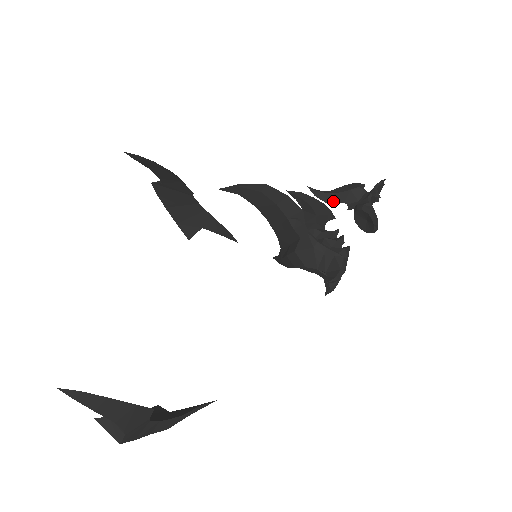
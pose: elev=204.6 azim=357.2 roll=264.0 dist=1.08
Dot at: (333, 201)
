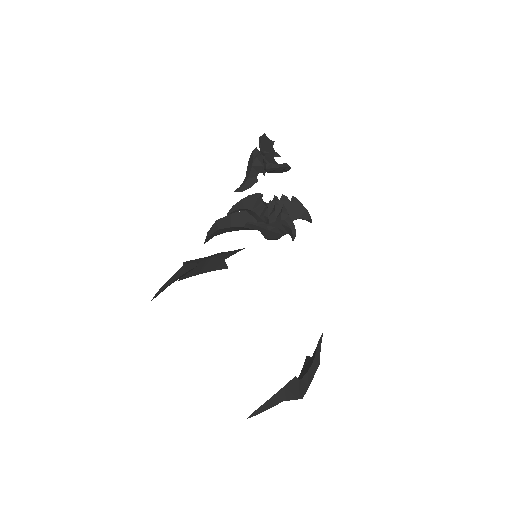
Dot at: (253, 182)
